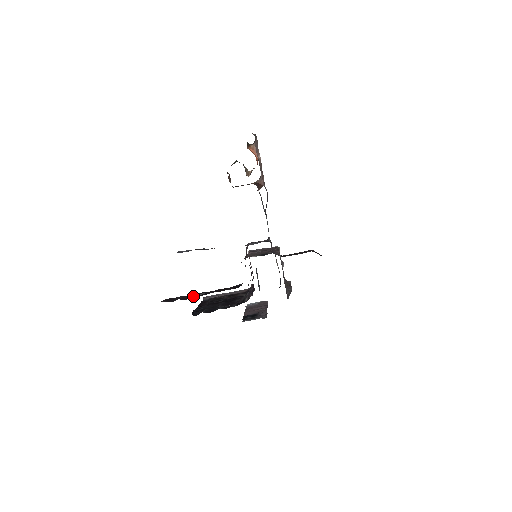
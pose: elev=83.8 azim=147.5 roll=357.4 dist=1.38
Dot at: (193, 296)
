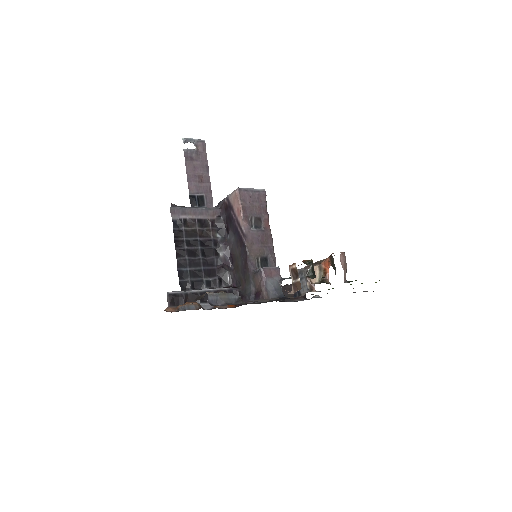
Dot at: (197, 301)
